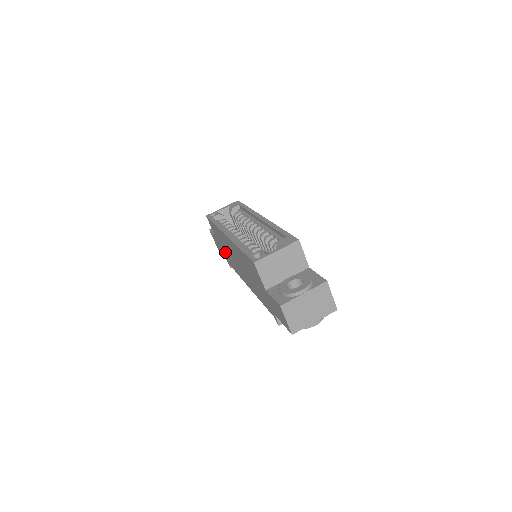
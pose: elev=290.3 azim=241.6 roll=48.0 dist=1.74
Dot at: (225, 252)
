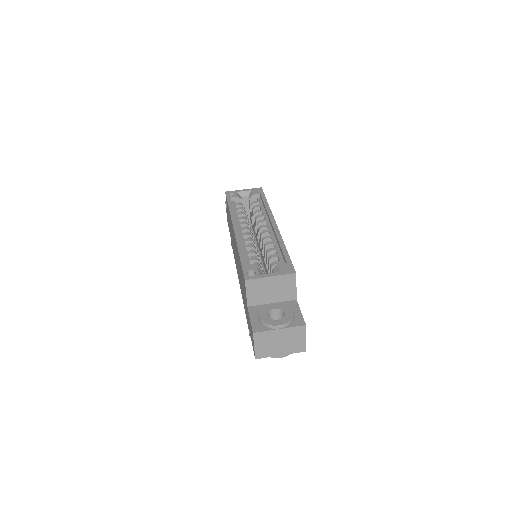
Dot at: occluded
